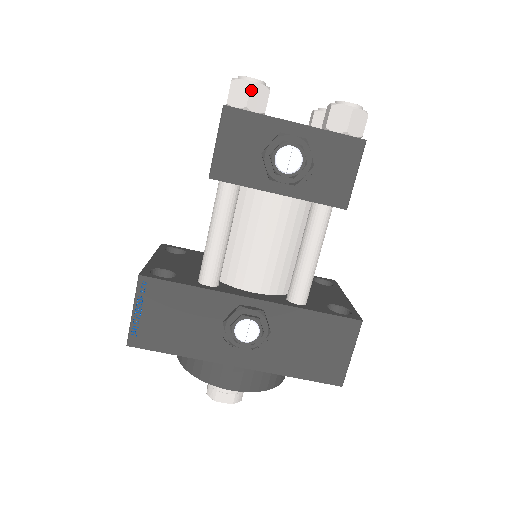
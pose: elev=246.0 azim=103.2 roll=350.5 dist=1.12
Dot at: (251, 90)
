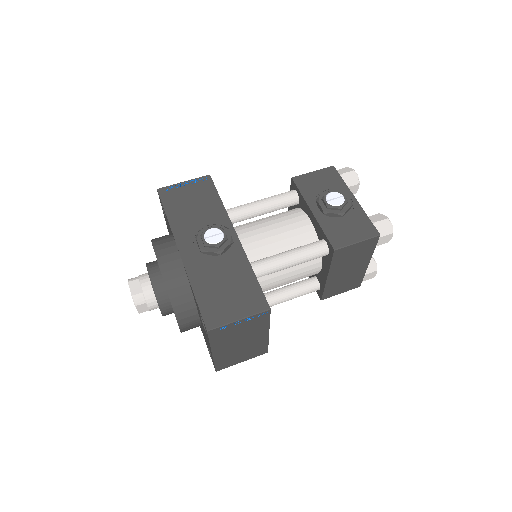
Dot at: (351, 172)
